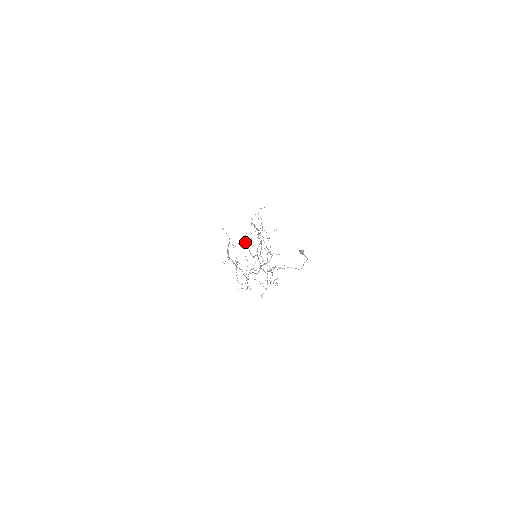
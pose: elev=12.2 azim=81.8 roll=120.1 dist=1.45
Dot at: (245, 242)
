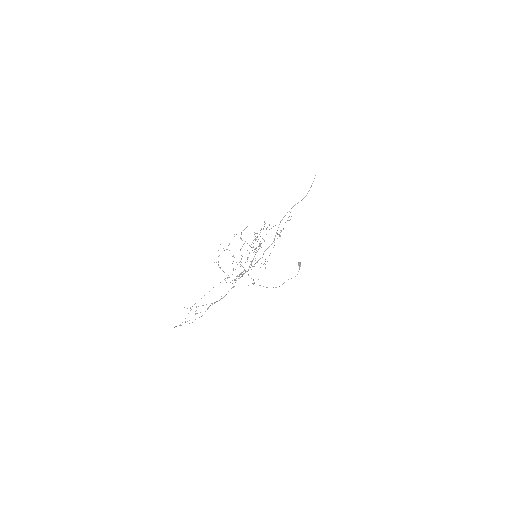
Dot at: occluded
